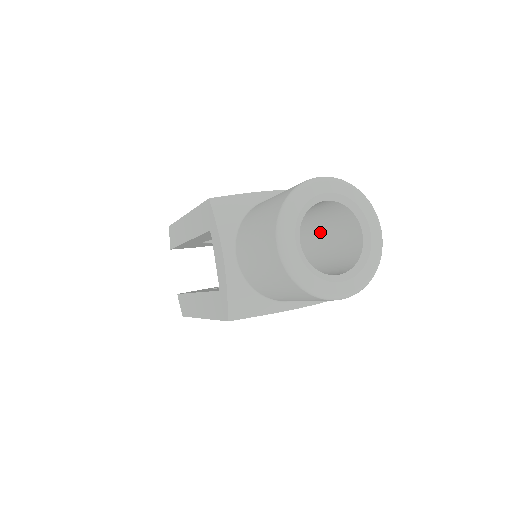
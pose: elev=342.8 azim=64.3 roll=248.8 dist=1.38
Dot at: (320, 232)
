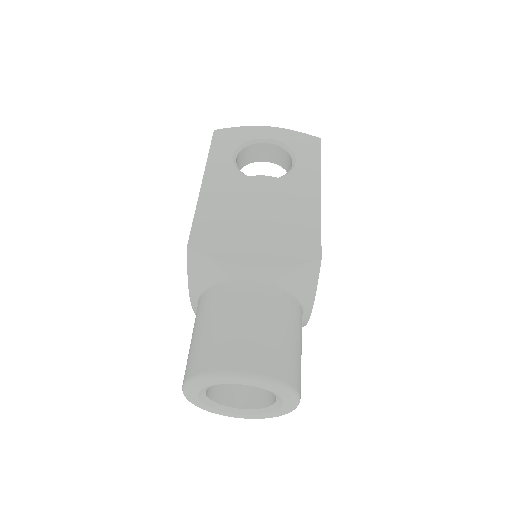
Dot at: occluded
